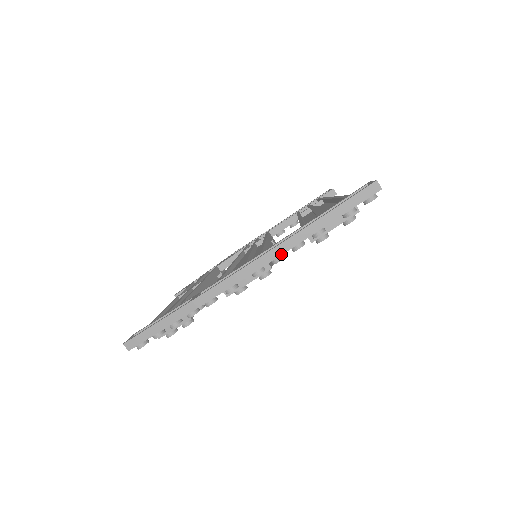
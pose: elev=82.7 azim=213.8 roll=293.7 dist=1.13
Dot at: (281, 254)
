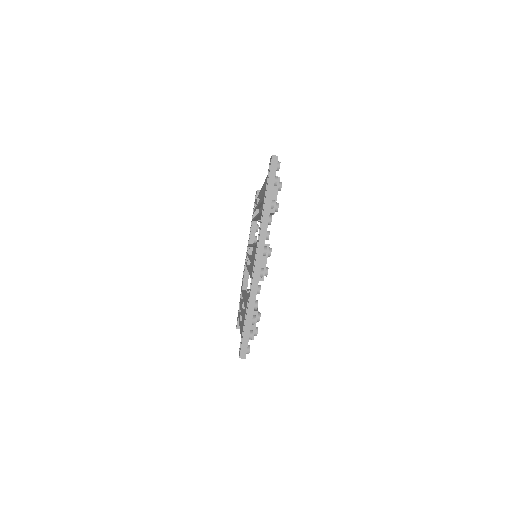
Dot at: (266, 230)
